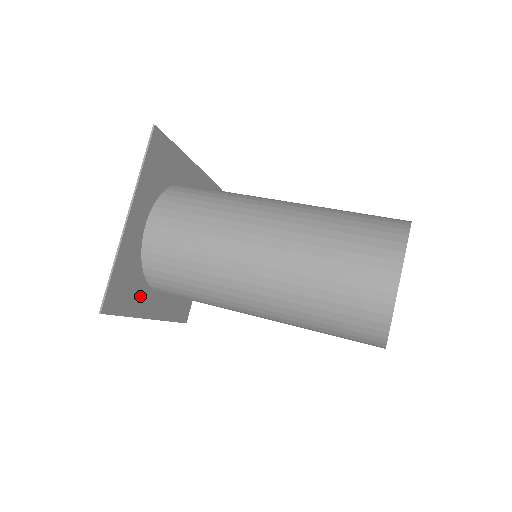
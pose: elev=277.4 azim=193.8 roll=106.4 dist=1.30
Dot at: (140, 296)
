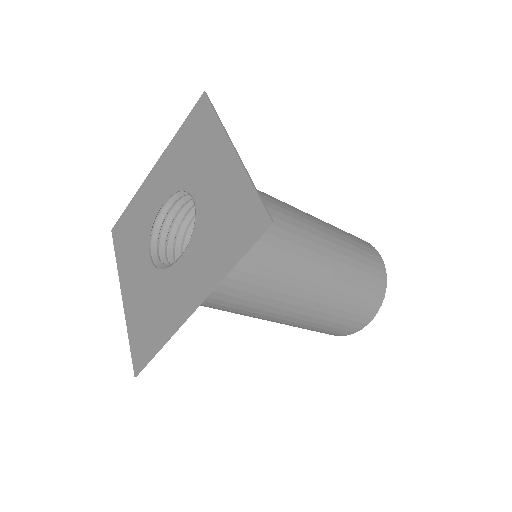
Dot at: (139, 306)
